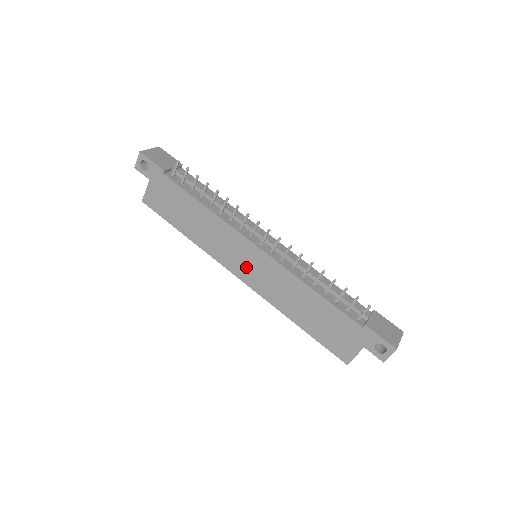
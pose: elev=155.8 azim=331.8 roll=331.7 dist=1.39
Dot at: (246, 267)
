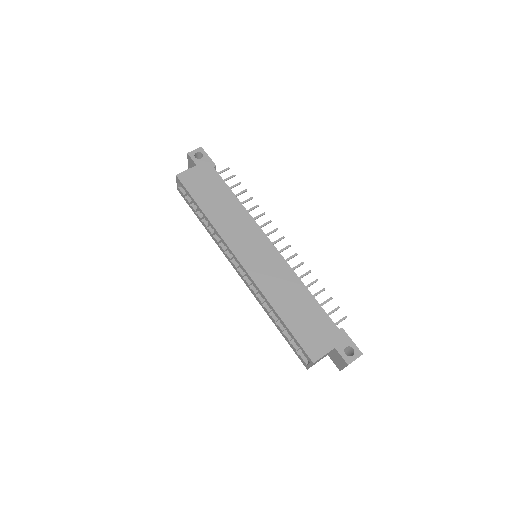
Dot at: (252, 254)
